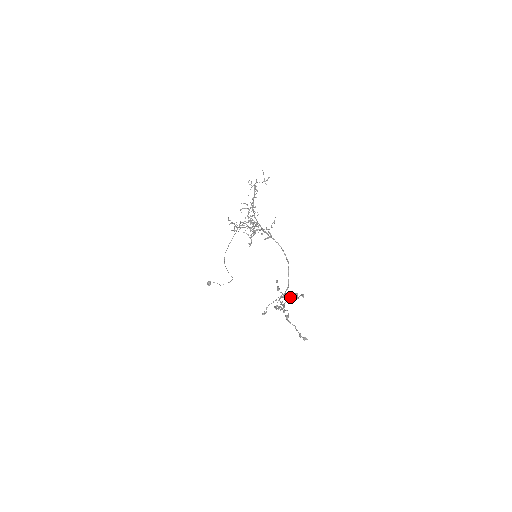
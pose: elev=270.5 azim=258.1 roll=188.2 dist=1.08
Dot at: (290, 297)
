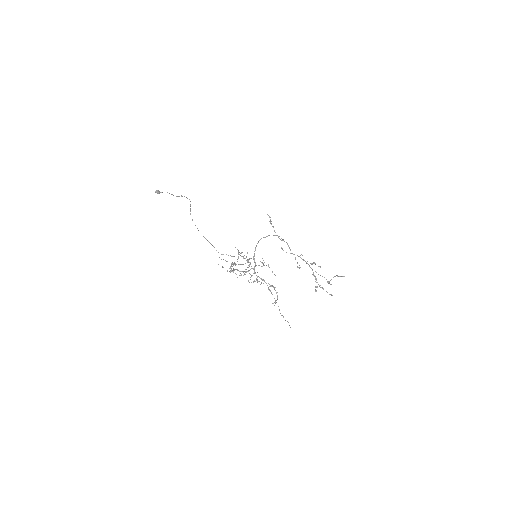
Dot at: occluded
